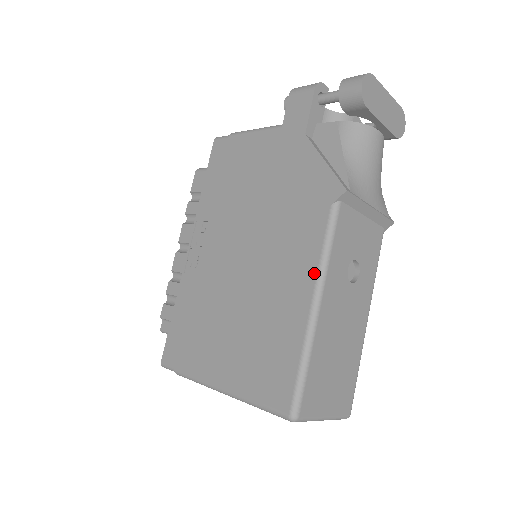
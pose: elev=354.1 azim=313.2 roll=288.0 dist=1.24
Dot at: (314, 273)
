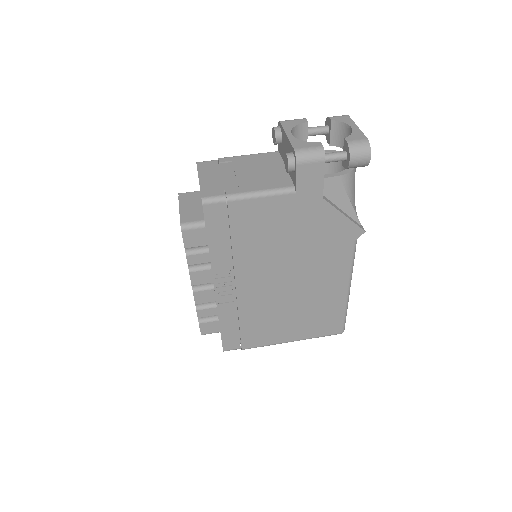
Dot at: (347, 277)
